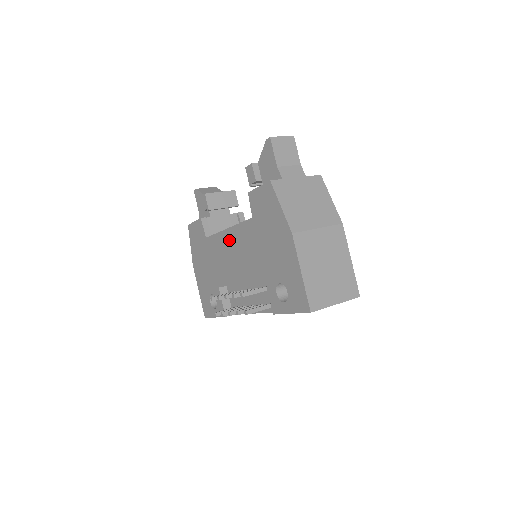
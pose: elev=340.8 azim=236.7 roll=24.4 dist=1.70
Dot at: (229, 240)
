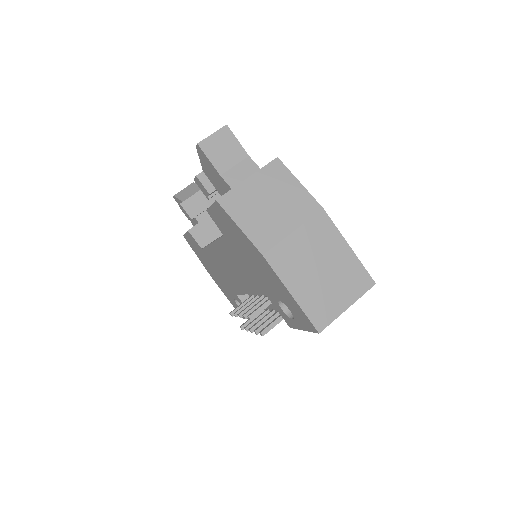
Dot at: (219, 254)
